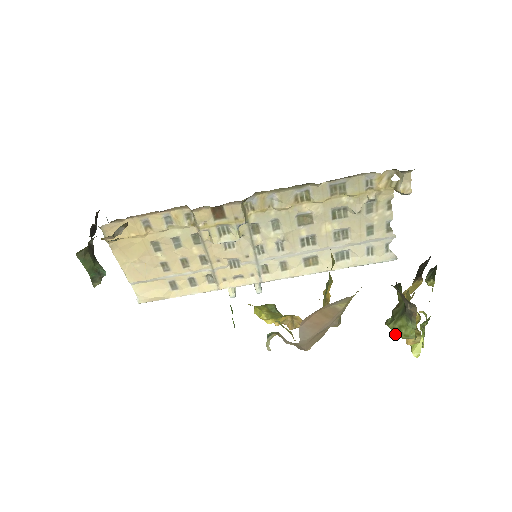
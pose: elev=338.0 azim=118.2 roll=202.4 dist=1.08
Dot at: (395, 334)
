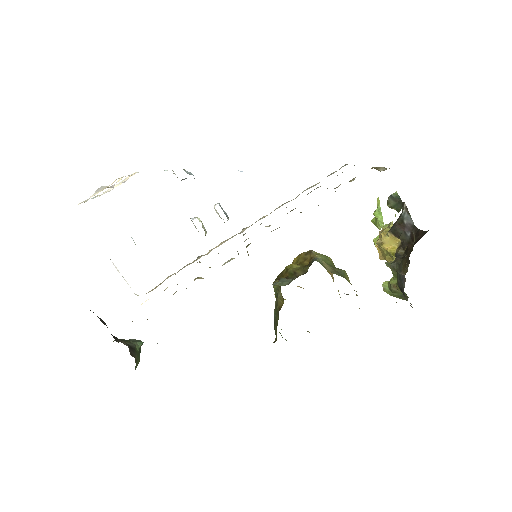
Dot at: occluded
